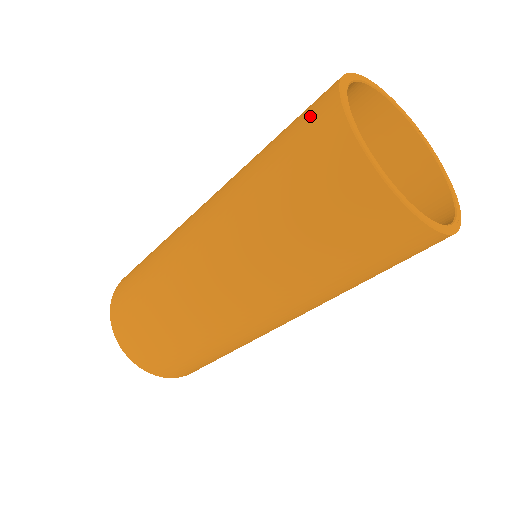
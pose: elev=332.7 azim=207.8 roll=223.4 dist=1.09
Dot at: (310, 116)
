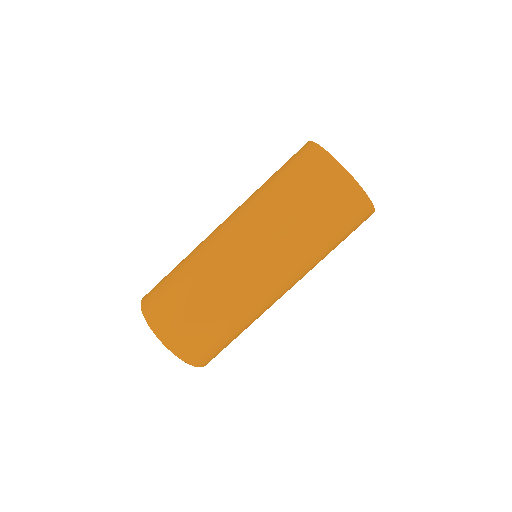
Dot at: (321, 175)
